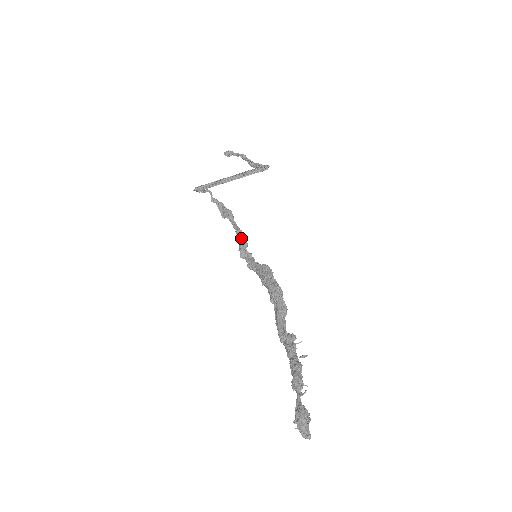
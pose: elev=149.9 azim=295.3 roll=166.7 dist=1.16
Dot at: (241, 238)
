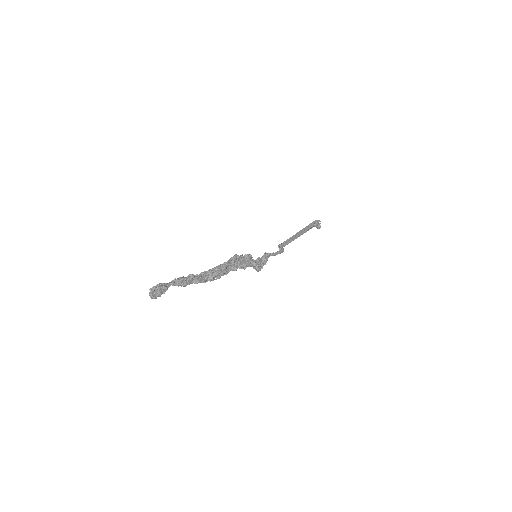
Dot at: occluded
